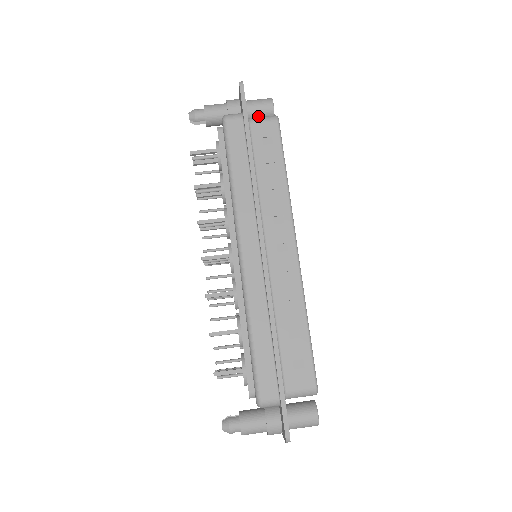
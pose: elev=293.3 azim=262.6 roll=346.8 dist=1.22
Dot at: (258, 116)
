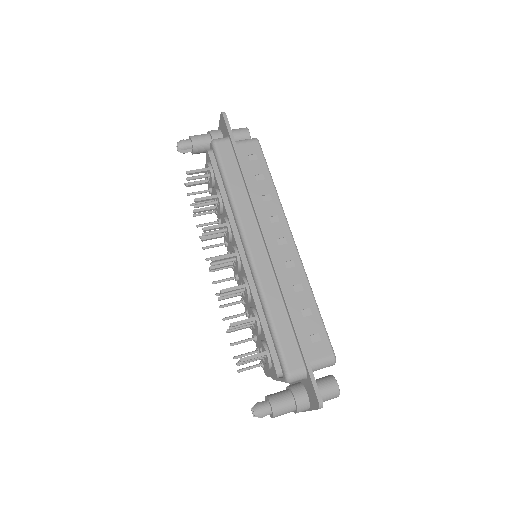
Dot at: occluded
